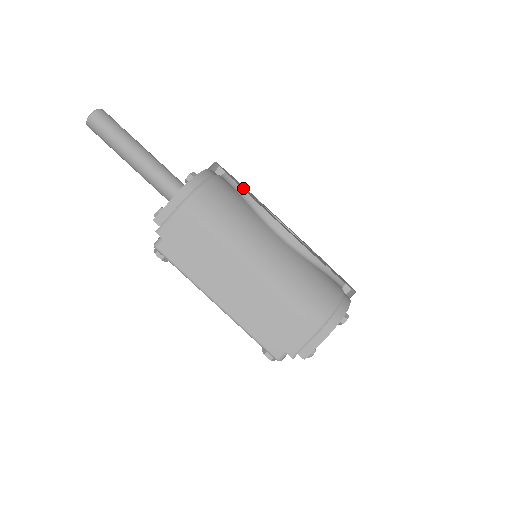
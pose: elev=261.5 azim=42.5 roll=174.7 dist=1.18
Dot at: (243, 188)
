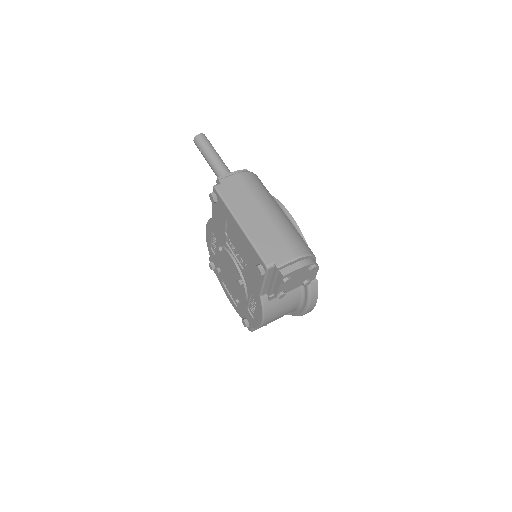
Dot at: occluded
